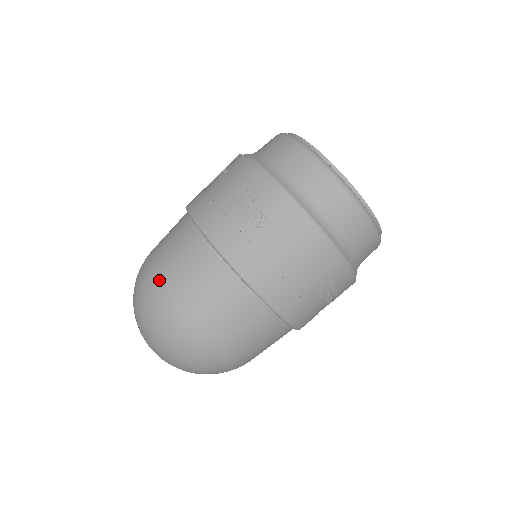
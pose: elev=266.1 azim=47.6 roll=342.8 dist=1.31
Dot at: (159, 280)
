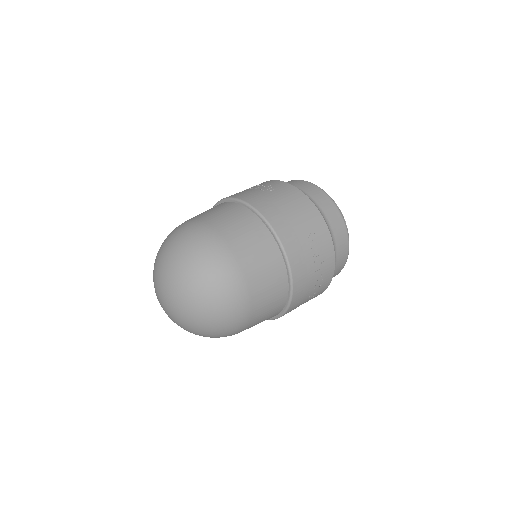
Dot at: (189, 220)
